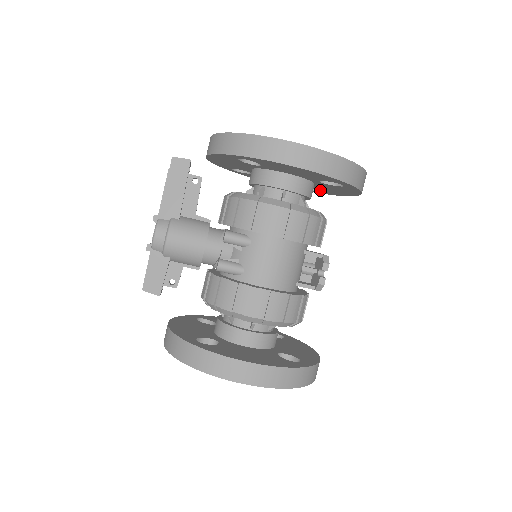
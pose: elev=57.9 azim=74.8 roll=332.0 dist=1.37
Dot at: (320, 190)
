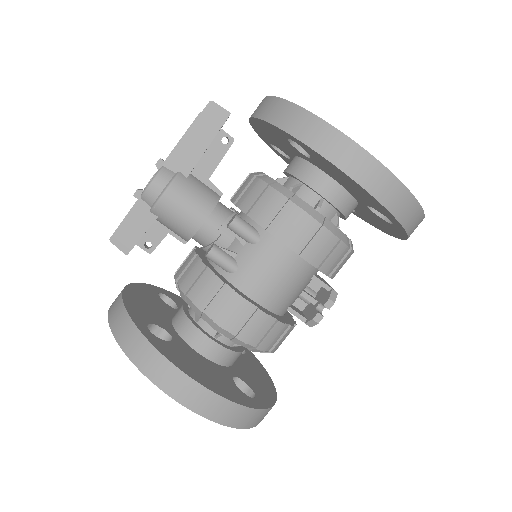
Dot at: (357, 212)
